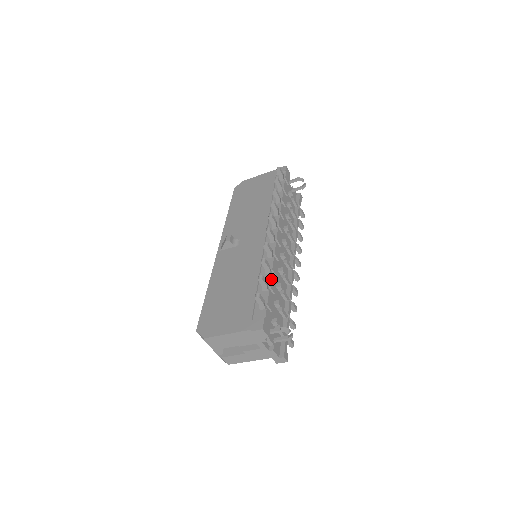
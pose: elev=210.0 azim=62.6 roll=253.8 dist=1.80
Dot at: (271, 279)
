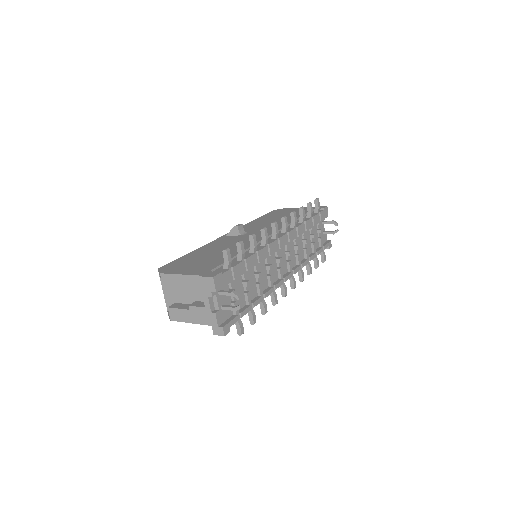
Dot at: (251, 256)
